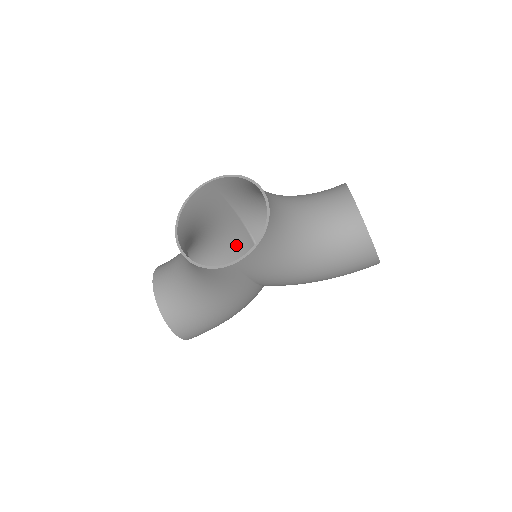
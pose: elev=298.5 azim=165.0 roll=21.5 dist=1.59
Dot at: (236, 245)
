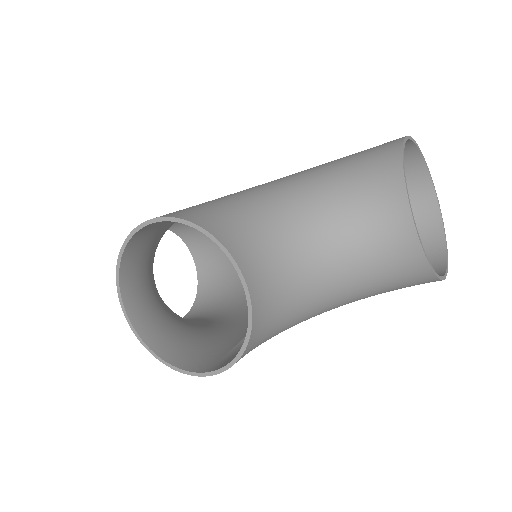
Dot at: occluded
